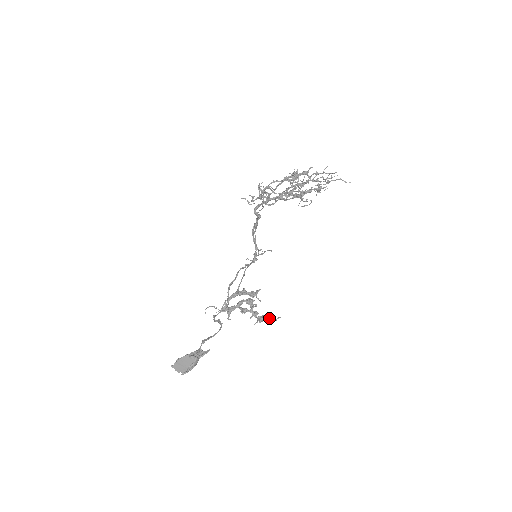
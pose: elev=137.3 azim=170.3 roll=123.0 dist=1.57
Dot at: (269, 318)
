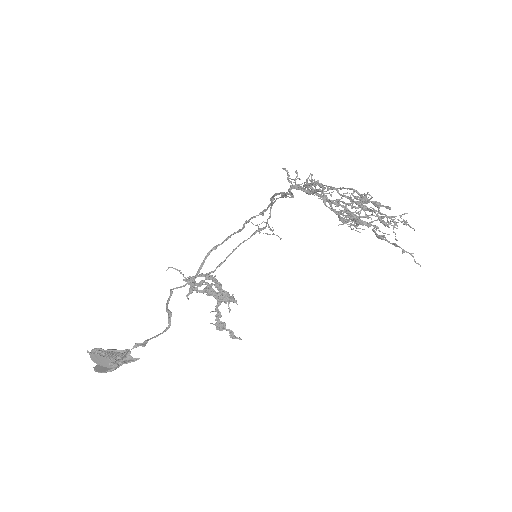
Dot at: (229, 331)
